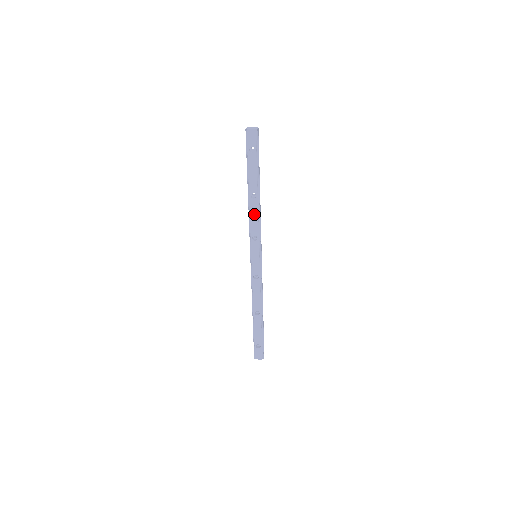
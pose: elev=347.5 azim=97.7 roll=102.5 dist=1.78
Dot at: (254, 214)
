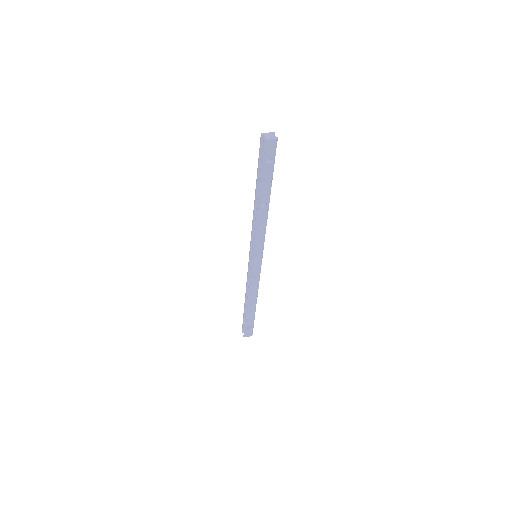
Dot at: (262, 222)
